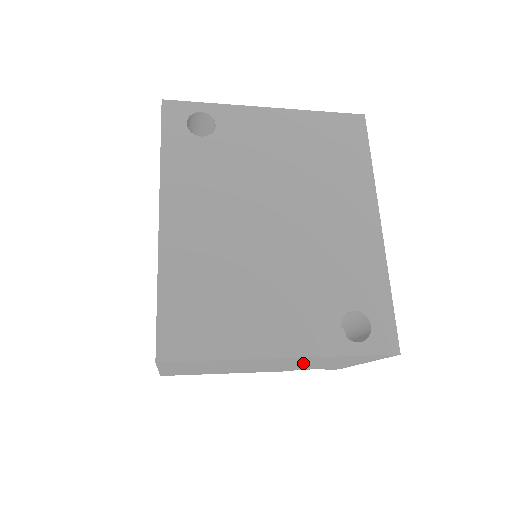
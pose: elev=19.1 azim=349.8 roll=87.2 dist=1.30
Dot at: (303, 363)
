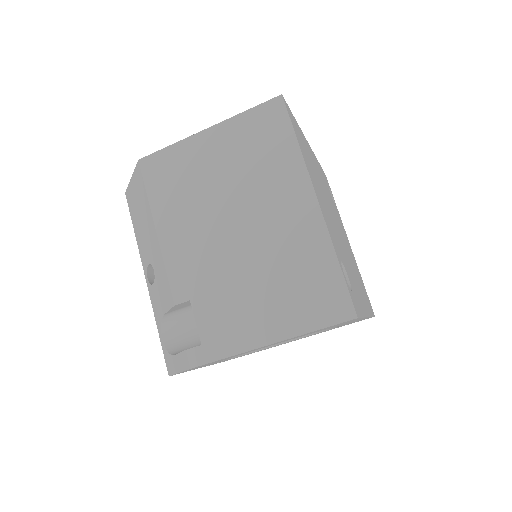
Dot at: (268, 256)
